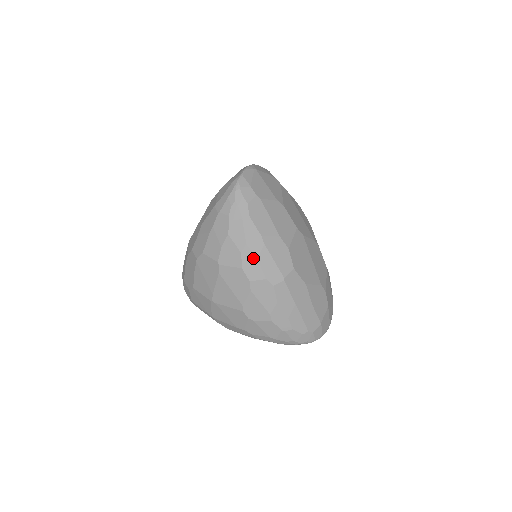
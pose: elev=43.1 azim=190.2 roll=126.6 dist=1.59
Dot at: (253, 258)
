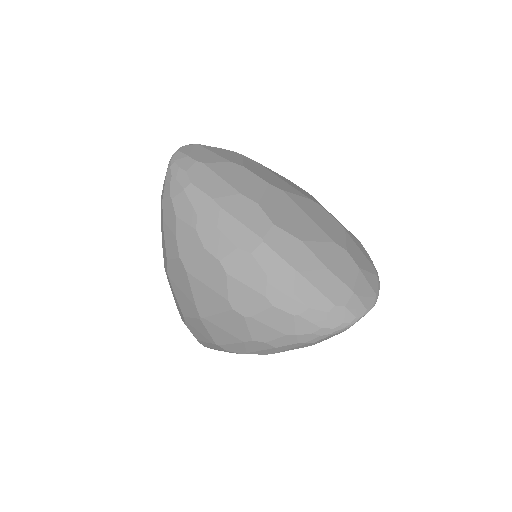
Dot at: (212, 229)
